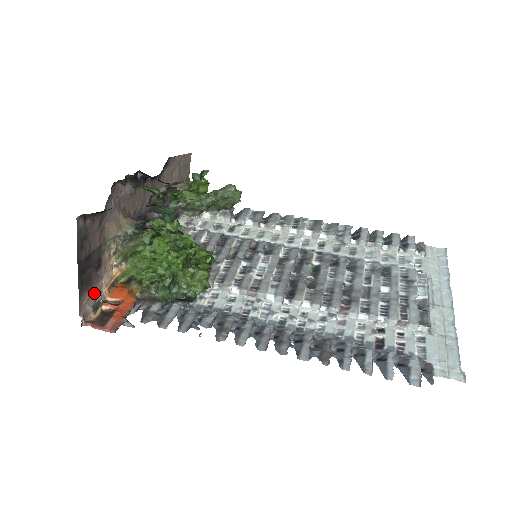
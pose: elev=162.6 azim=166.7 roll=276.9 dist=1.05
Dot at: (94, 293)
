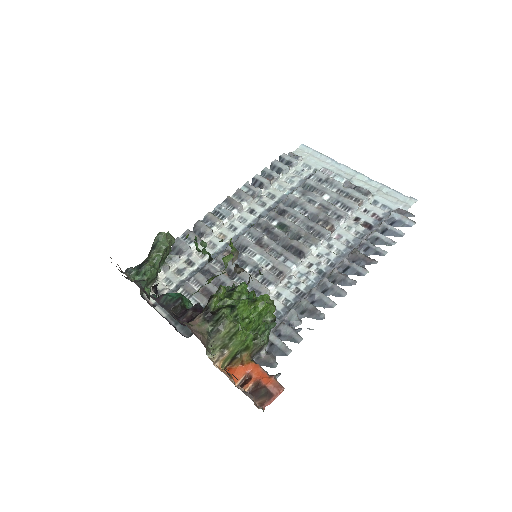
Dot at: (240, 389)
